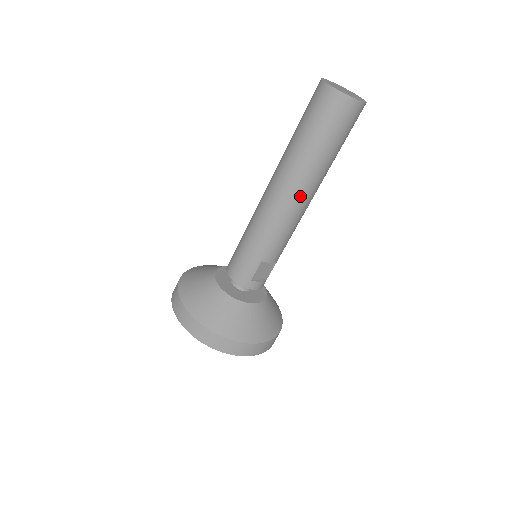
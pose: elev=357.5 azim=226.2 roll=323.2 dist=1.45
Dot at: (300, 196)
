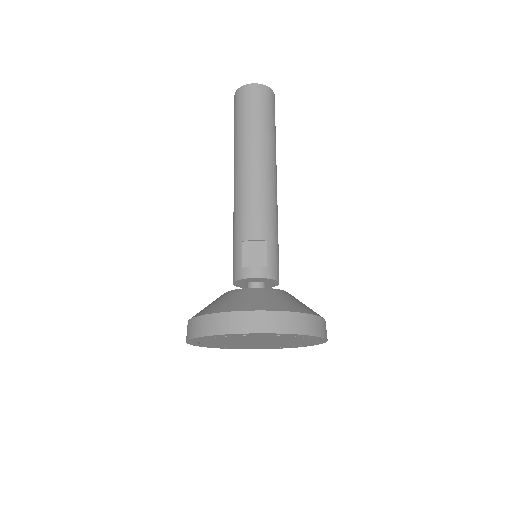
Dot at: (245, 166)
